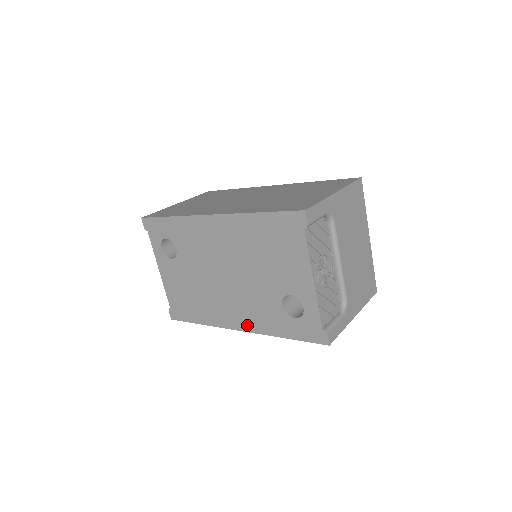
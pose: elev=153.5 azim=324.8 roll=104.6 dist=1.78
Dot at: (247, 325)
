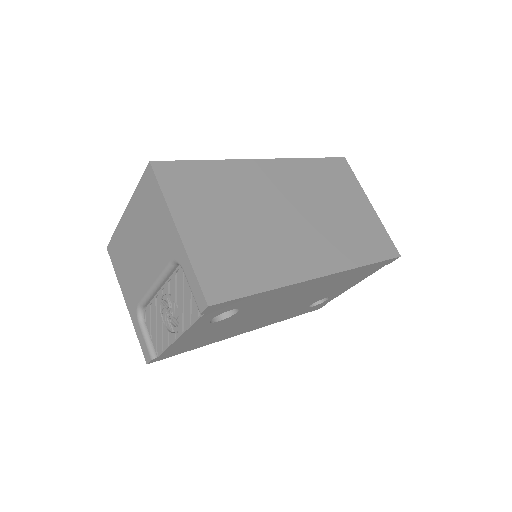
Dot at: (260, 326)
